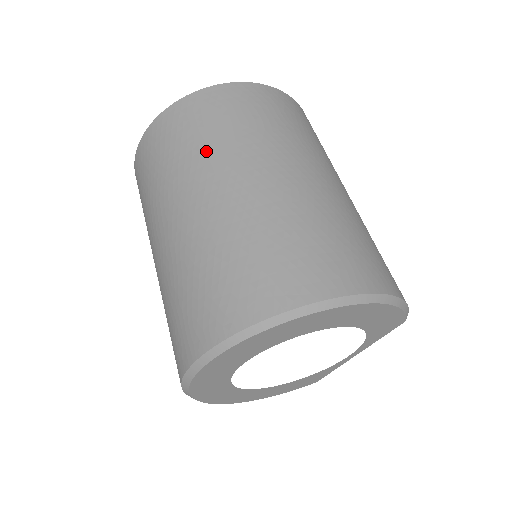
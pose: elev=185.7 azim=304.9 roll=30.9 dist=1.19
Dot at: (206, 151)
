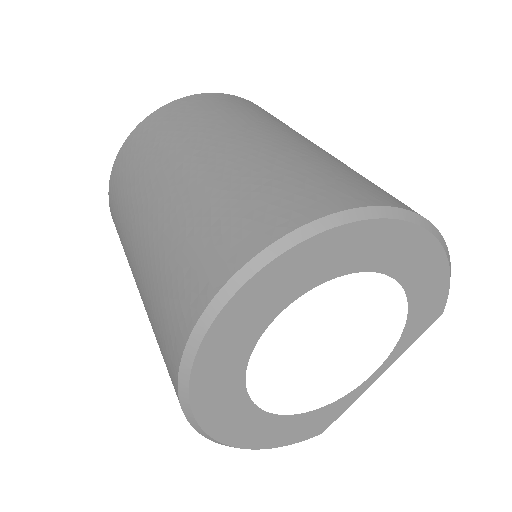
Dot at: (224, 119)
